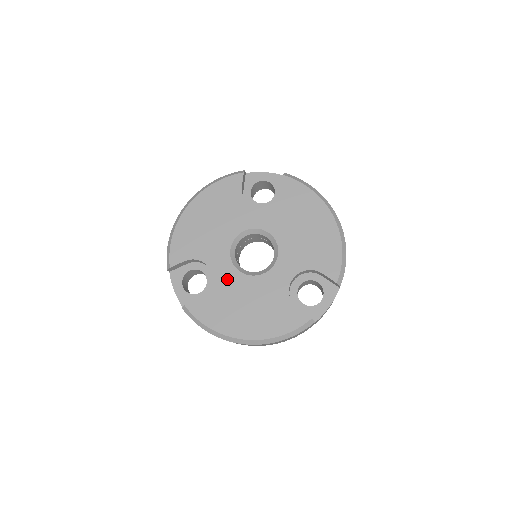
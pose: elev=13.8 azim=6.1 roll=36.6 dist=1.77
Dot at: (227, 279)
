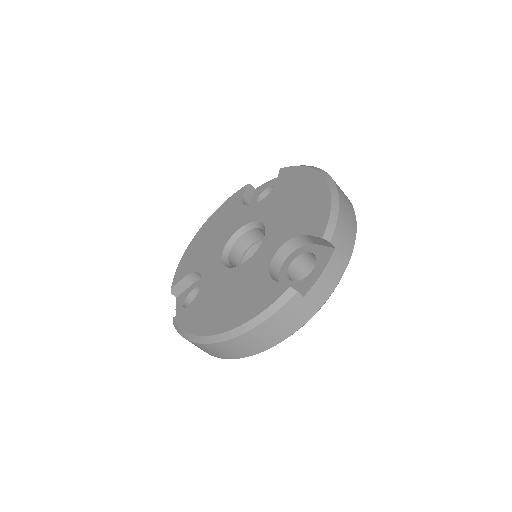
Dot at: (214, 279)
